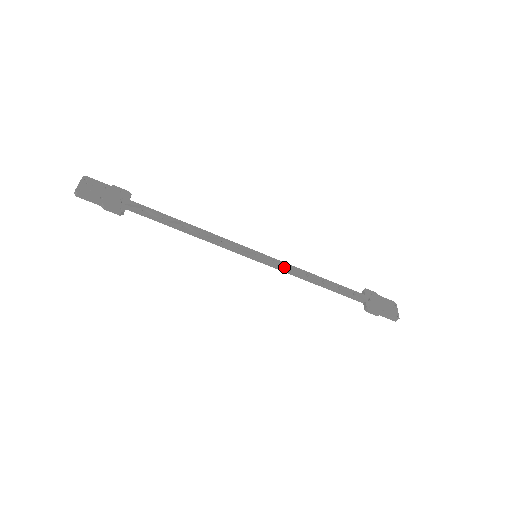
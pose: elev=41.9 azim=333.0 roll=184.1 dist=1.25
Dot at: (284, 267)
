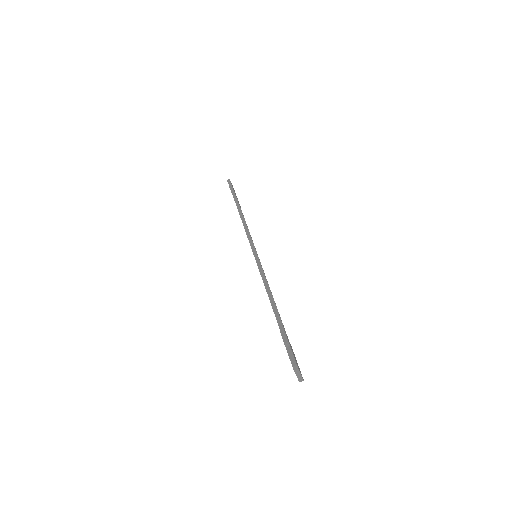
Dot at: occluded
